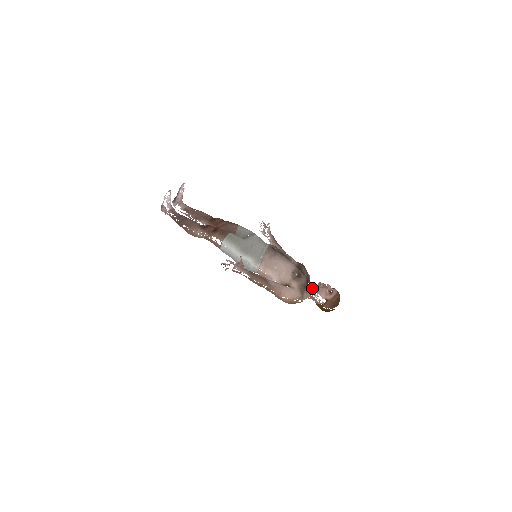
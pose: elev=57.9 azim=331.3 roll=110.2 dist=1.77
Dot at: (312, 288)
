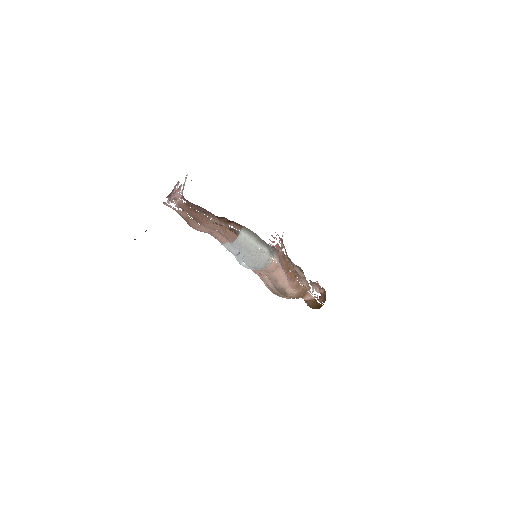
Dot at: occluded
